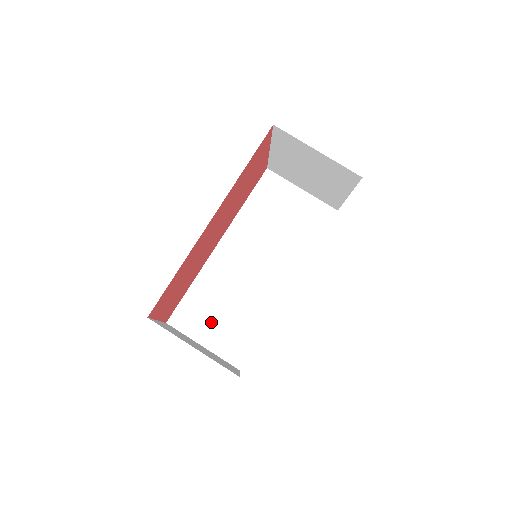
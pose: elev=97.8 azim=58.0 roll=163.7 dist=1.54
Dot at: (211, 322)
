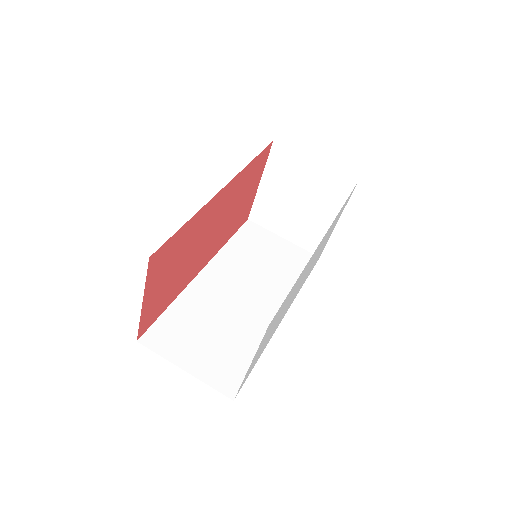
Dot at: (195, 344)
